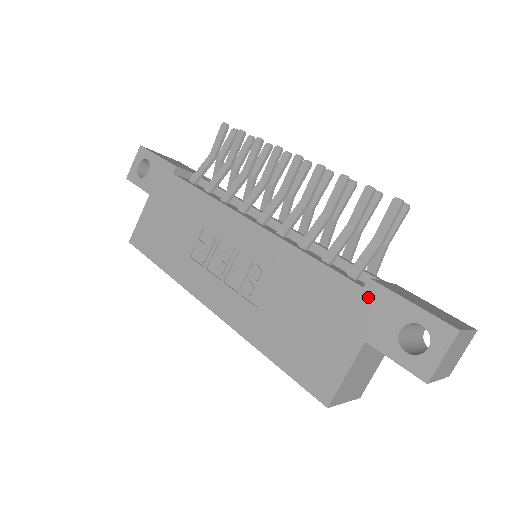
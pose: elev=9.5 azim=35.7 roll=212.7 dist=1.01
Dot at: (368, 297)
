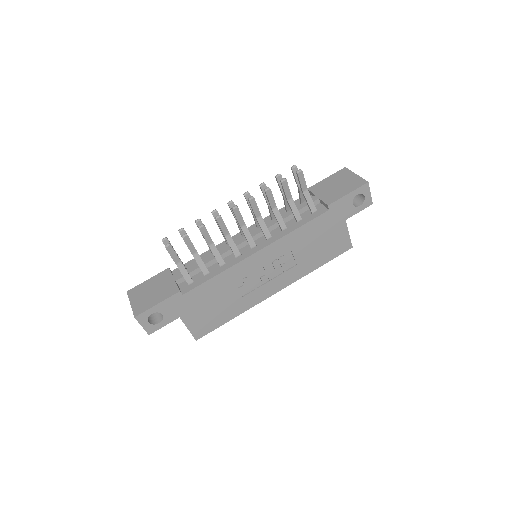
Dot at: (334, 210)
